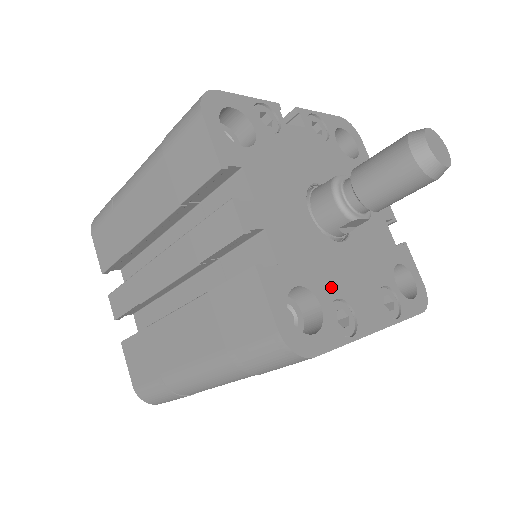
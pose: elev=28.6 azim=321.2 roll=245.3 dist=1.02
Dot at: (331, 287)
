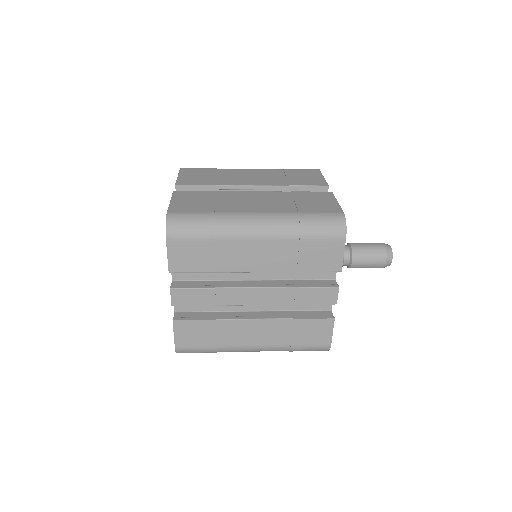
Dot at: occluded
